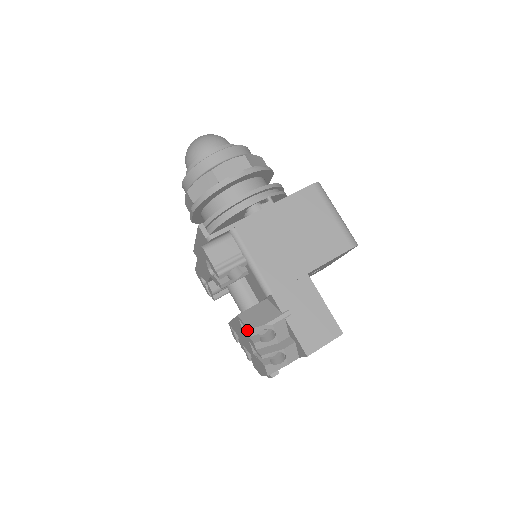
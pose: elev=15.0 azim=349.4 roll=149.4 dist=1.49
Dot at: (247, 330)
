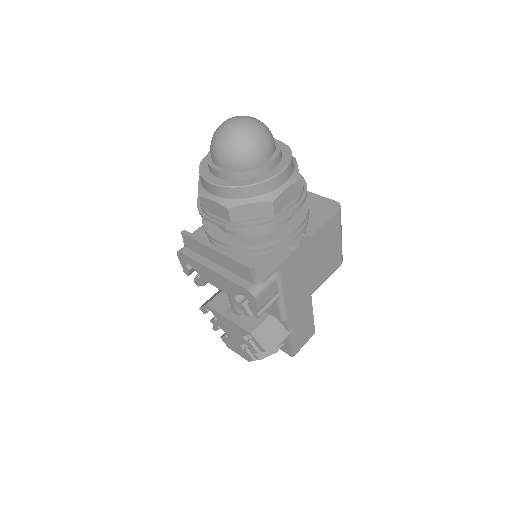
Dot at: (258, 347)
